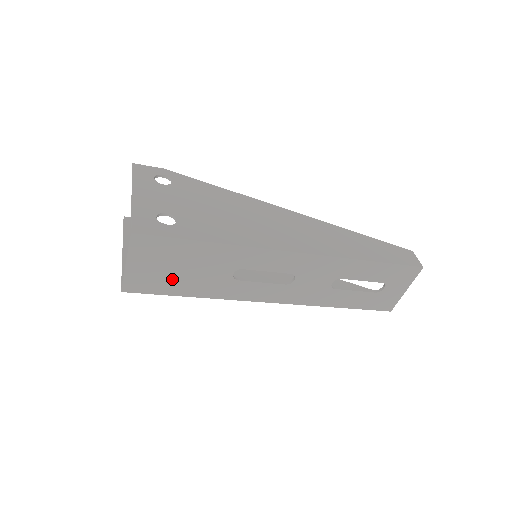
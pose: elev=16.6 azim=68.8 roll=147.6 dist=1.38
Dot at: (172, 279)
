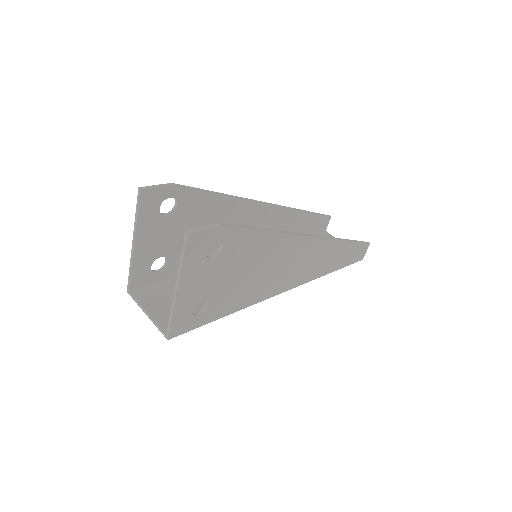
Dot at: occluded
